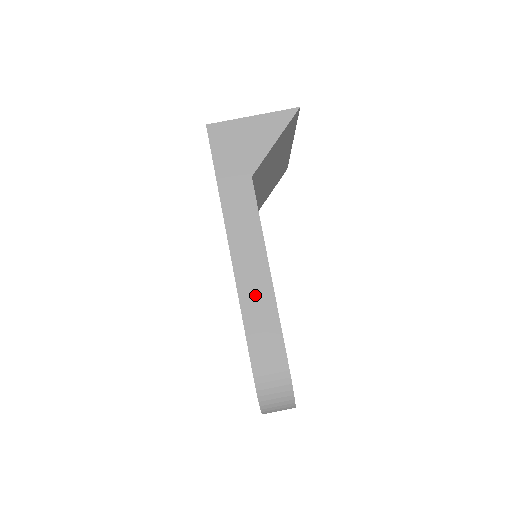
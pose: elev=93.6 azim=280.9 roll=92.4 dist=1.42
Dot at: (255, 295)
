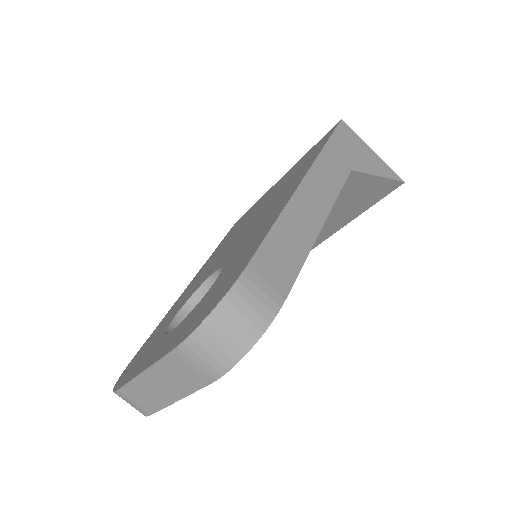
Dot at: (298, 224)
